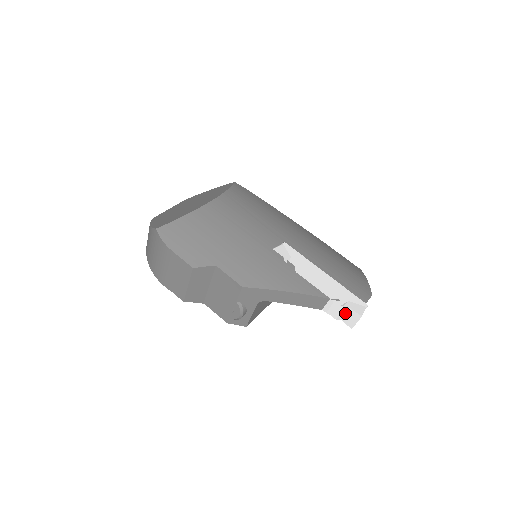
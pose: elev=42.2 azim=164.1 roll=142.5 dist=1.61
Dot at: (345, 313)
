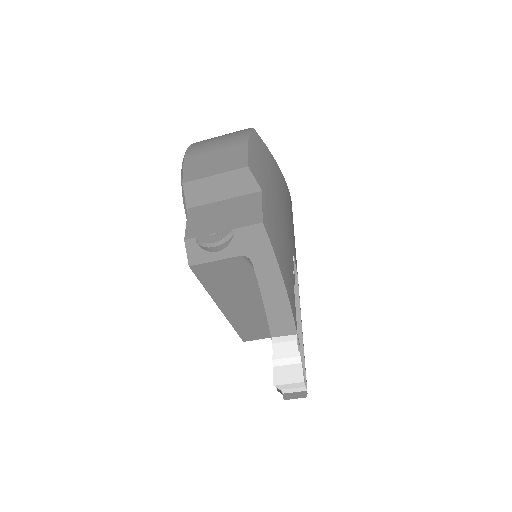
Dot at: (289, 364)
